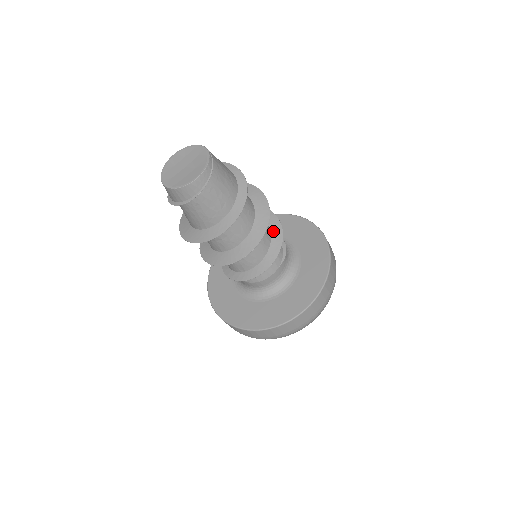
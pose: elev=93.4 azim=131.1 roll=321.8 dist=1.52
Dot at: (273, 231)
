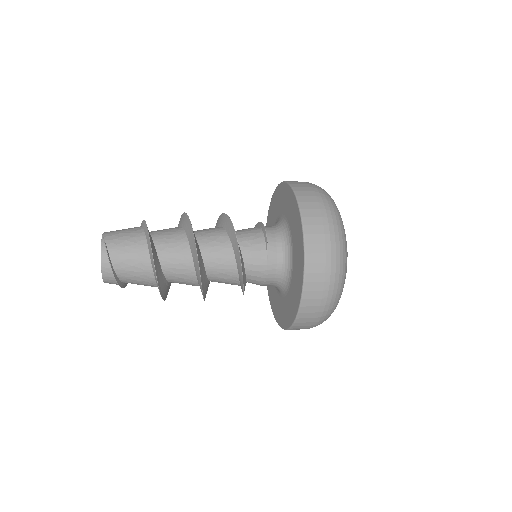
Dot at: (230, 236)
